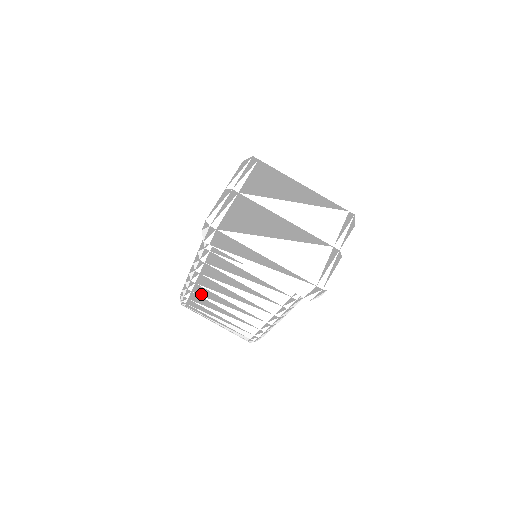
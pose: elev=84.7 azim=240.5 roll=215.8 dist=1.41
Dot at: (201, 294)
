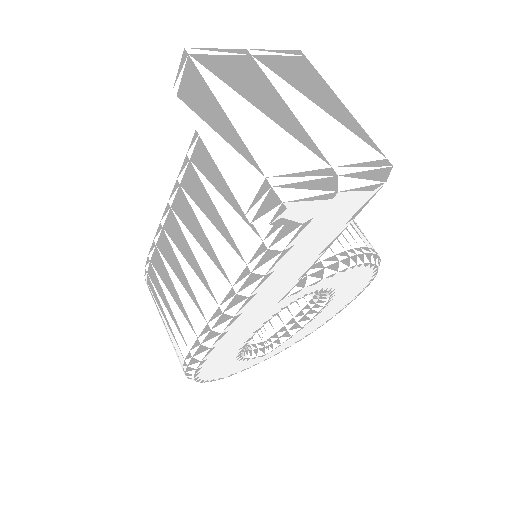
Dot at: (163, 251)
